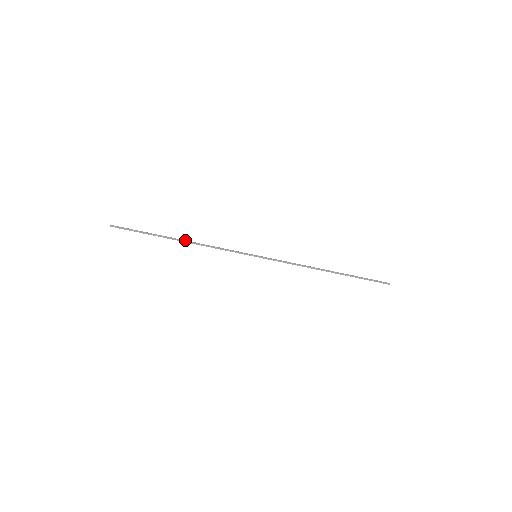
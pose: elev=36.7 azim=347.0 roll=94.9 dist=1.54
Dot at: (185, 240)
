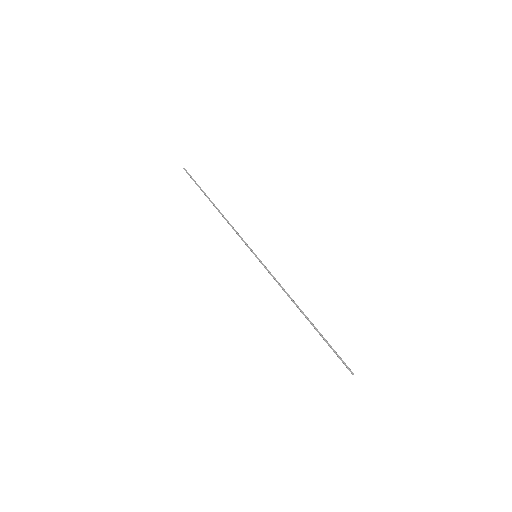
Dot at: occluded
